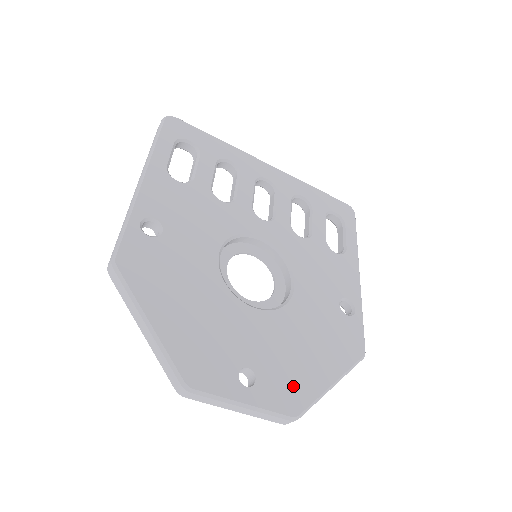
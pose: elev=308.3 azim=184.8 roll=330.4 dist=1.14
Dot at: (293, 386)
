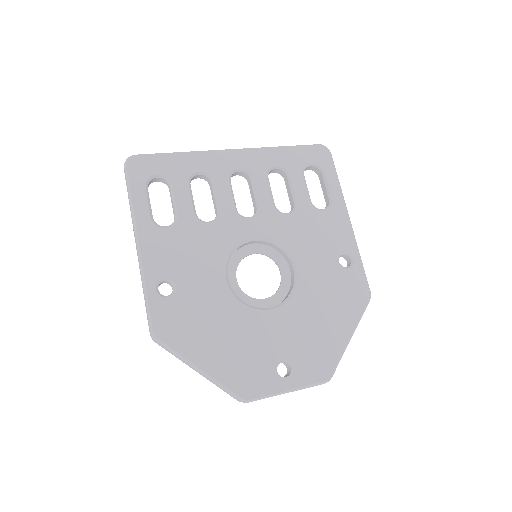
Dot at: (320, 357)
